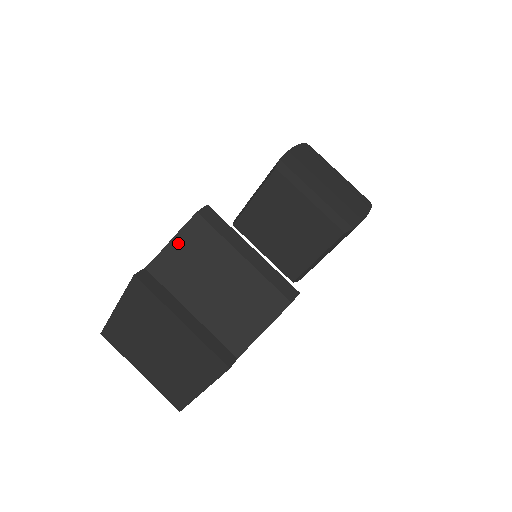
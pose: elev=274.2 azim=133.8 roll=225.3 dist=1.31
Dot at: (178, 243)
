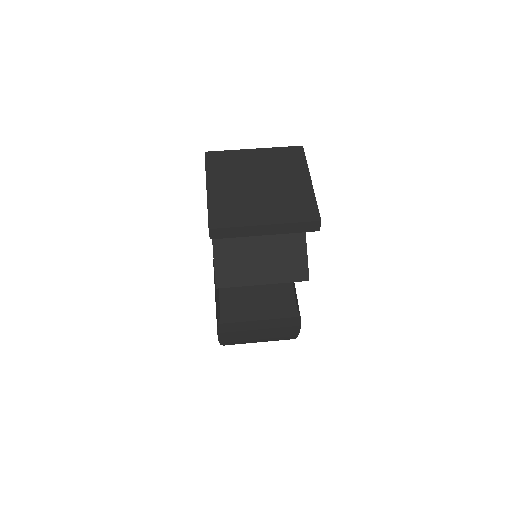
Dot at: occluded
